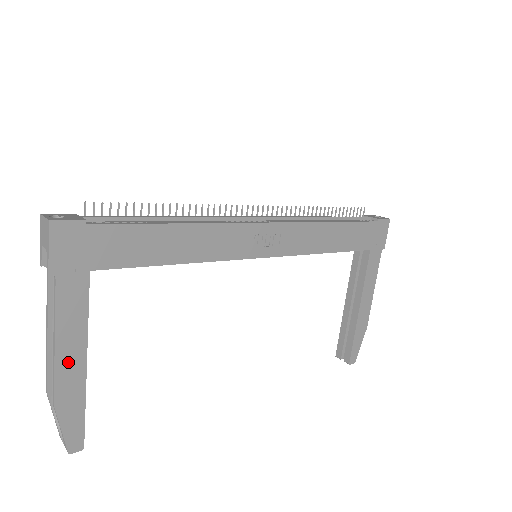
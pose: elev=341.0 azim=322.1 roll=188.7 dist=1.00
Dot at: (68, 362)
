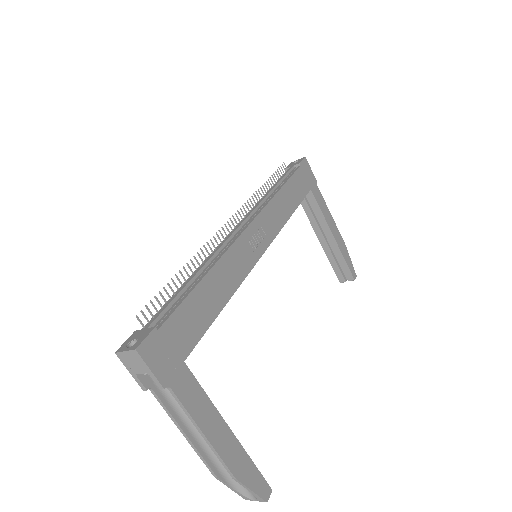
Dot at: (220, 440)
